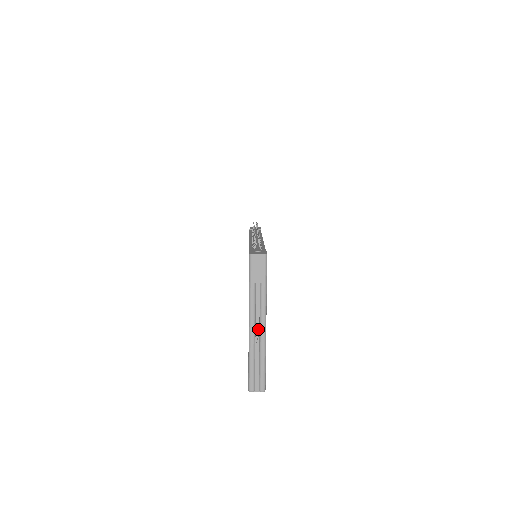
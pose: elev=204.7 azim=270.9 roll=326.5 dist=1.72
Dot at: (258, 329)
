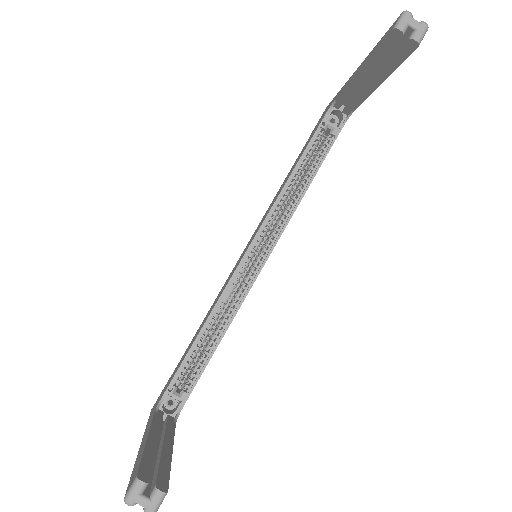
Dot at: occluded
